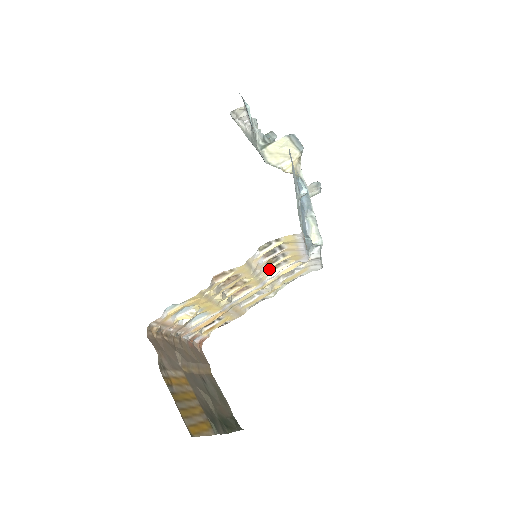
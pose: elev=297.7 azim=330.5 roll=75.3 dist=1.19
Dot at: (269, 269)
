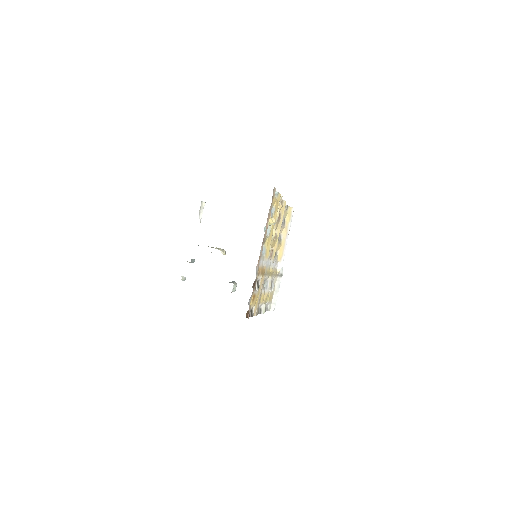
Dot at: (278, 245)
